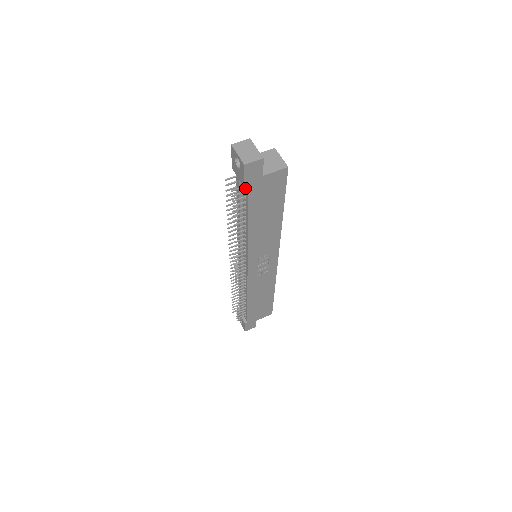
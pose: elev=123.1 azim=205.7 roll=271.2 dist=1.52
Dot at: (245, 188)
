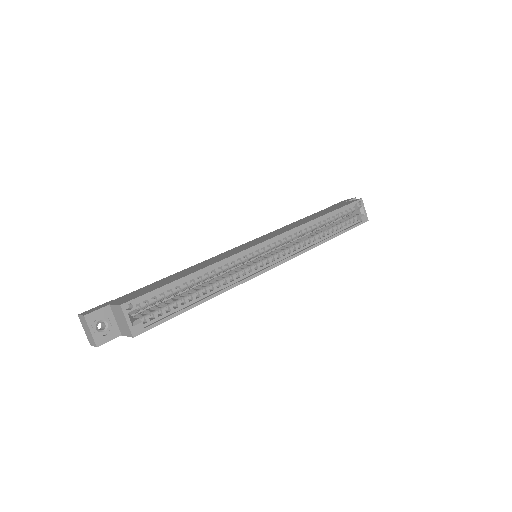
Dot at: occluded
